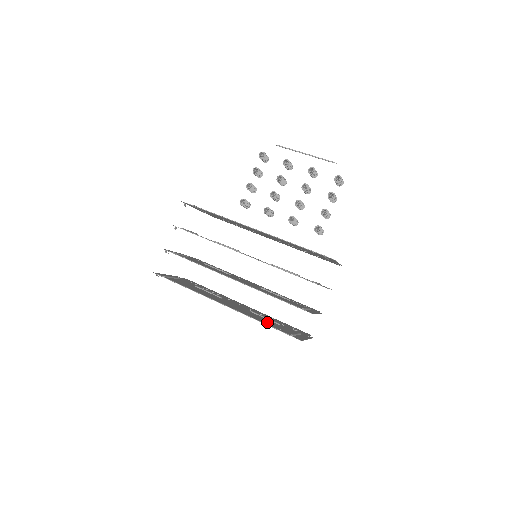
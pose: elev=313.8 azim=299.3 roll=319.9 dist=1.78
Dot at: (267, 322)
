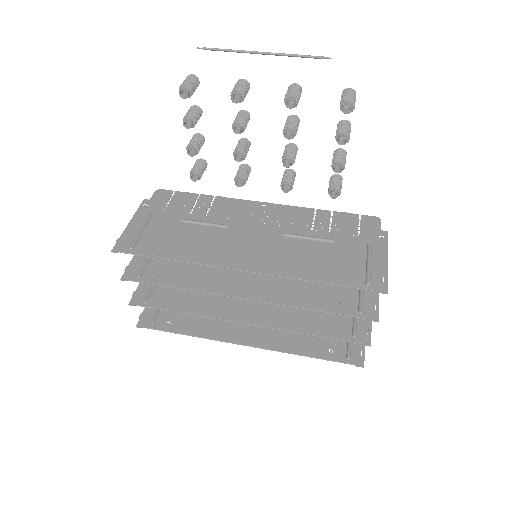
Dot at: (308, 338)
